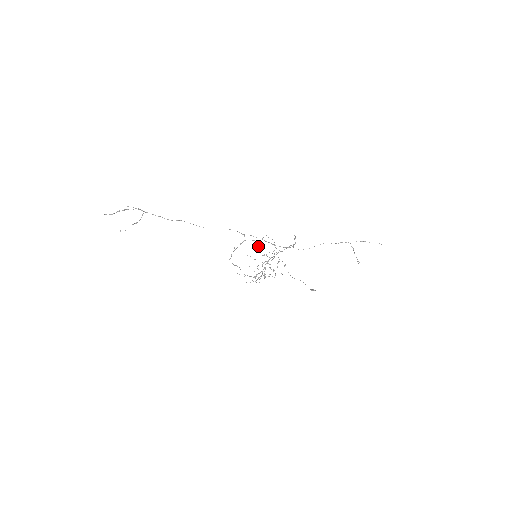
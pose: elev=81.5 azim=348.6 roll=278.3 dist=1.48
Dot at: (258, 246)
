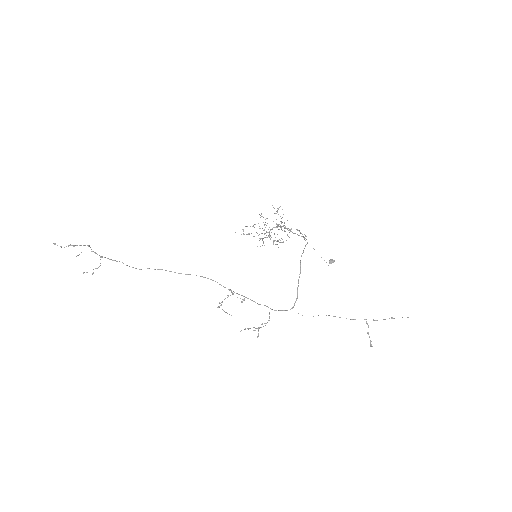
Dot at: occluded
